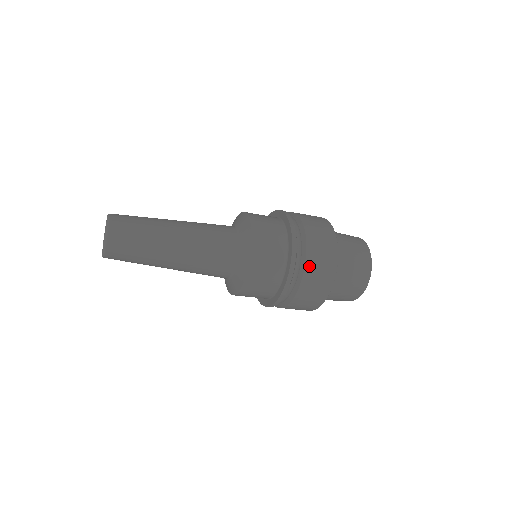
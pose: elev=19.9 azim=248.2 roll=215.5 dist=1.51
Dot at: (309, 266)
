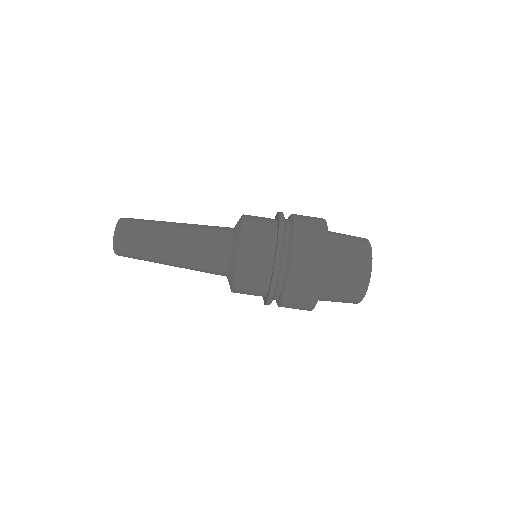
Dot at: (297, 242)
